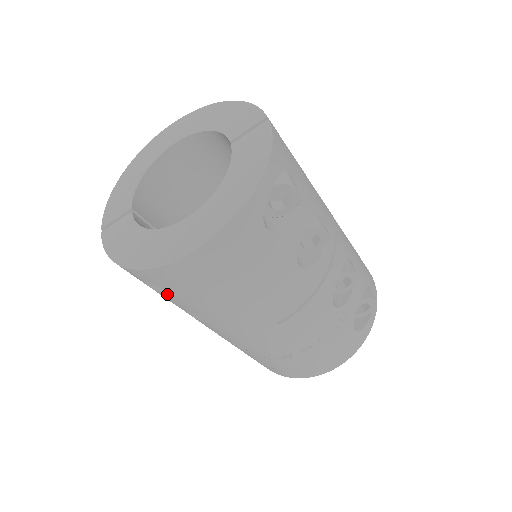
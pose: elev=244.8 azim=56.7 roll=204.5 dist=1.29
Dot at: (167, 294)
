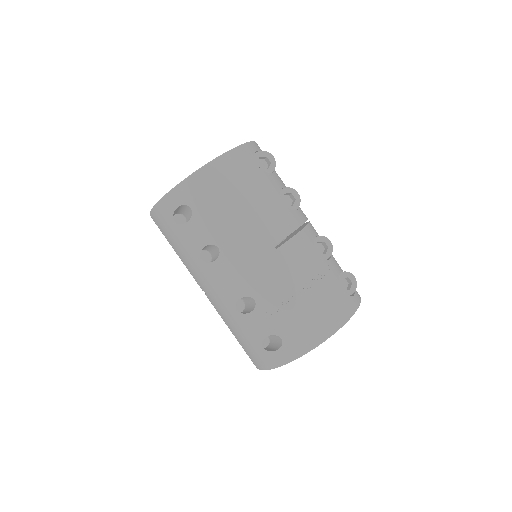
Dot at: (194, 217)
